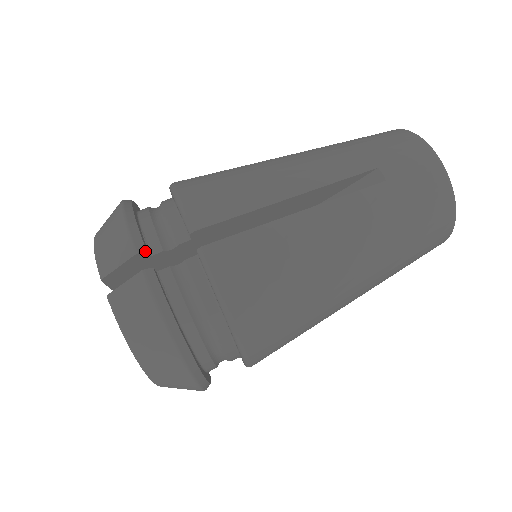
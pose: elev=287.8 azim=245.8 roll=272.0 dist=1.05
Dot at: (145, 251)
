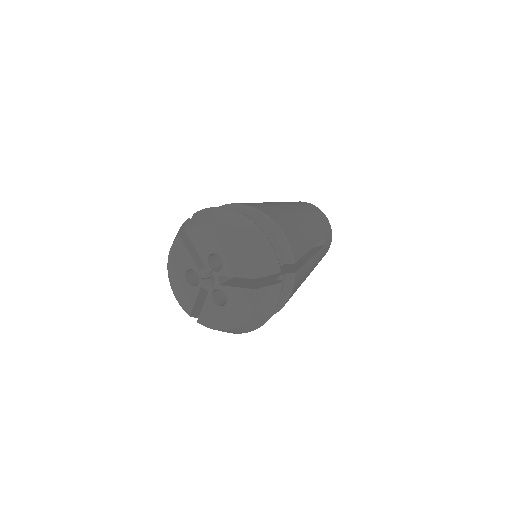
Dot at: occluded
